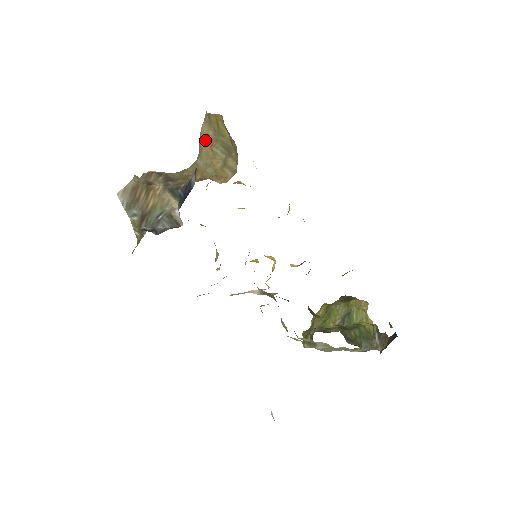
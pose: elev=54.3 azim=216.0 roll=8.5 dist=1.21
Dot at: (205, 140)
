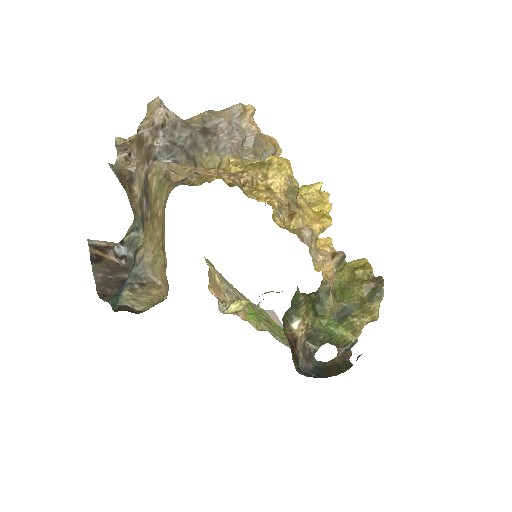
Dot at: occluded
